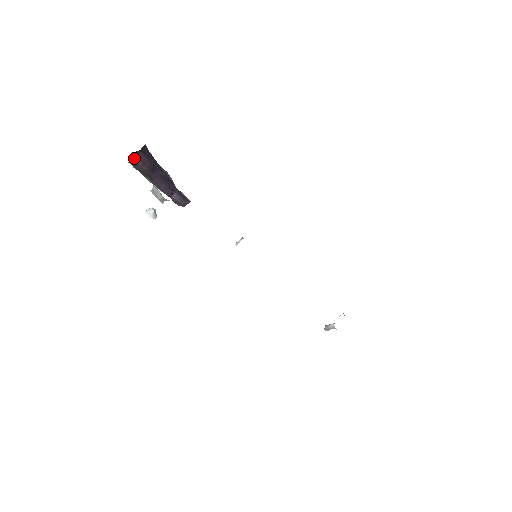
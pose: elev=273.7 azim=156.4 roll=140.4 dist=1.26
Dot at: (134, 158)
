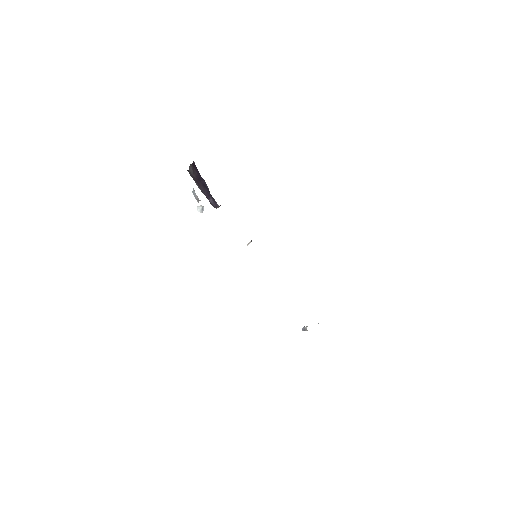
Dot at: (189, 168)
